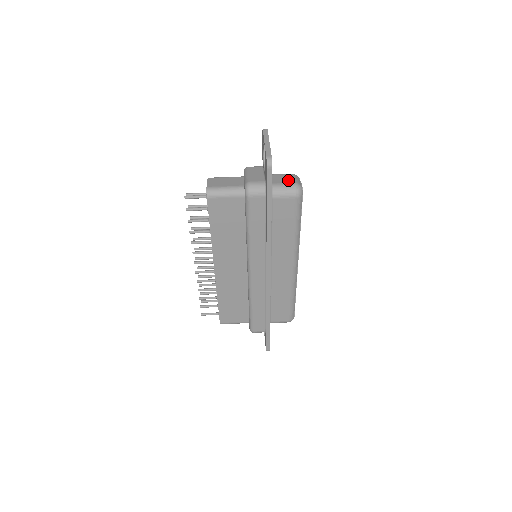
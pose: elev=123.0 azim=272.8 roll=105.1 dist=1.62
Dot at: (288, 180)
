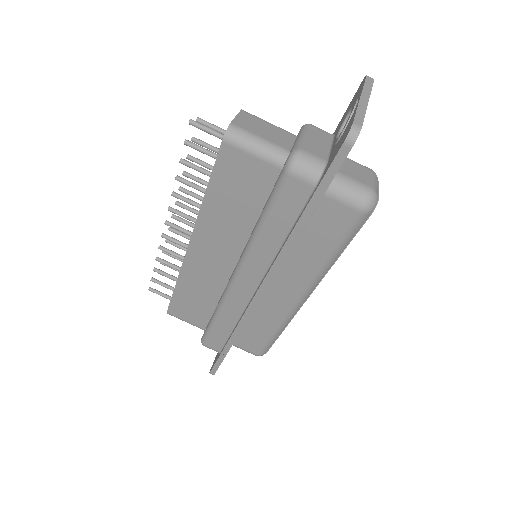
Dot at: (362, 177)
